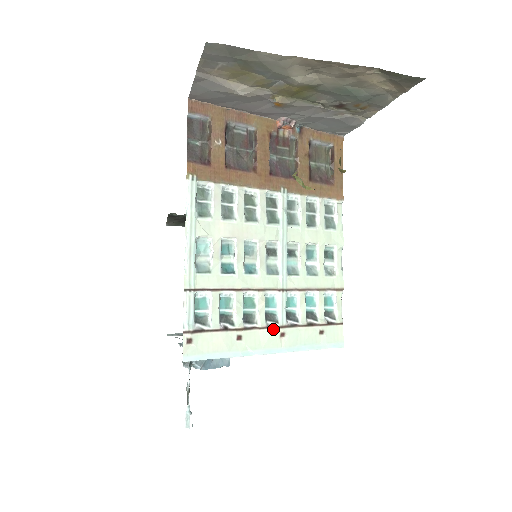
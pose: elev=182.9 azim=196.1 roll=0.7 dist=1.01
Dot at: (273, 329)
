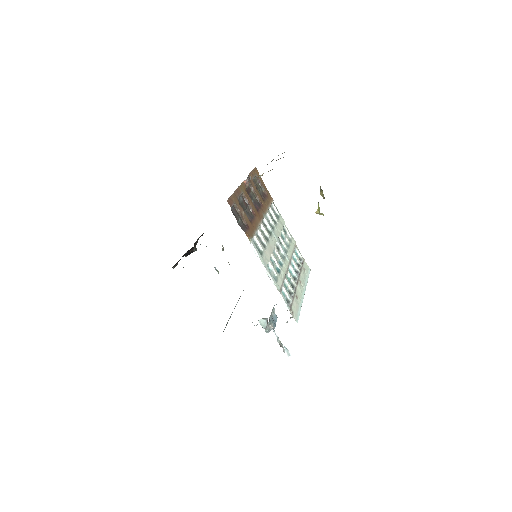
Dot at: (298, 283)
